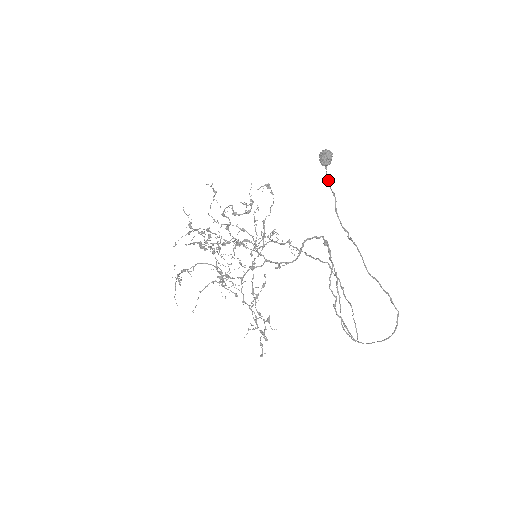
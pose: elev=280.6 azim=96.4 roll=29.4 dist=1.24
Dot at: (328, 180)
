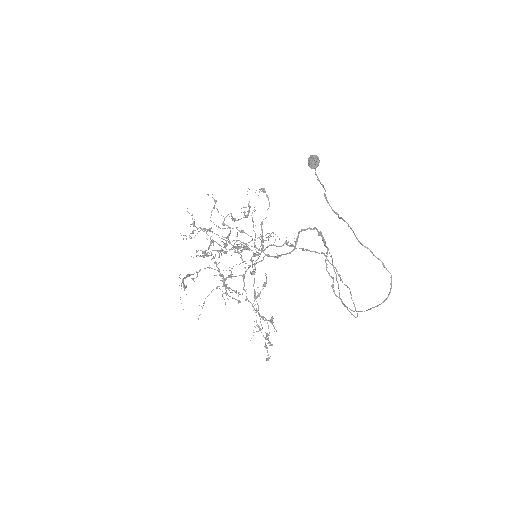
Dot at: (317, 176)
